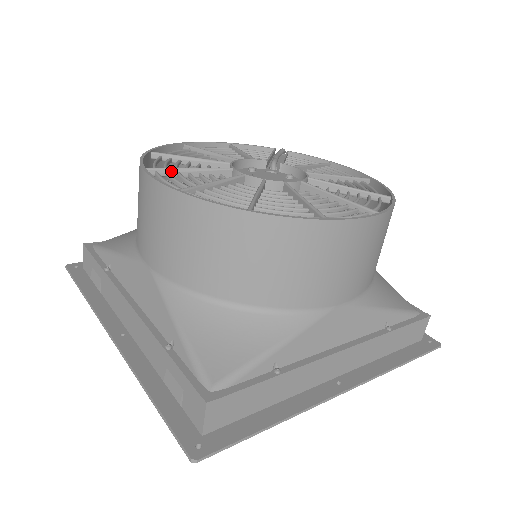
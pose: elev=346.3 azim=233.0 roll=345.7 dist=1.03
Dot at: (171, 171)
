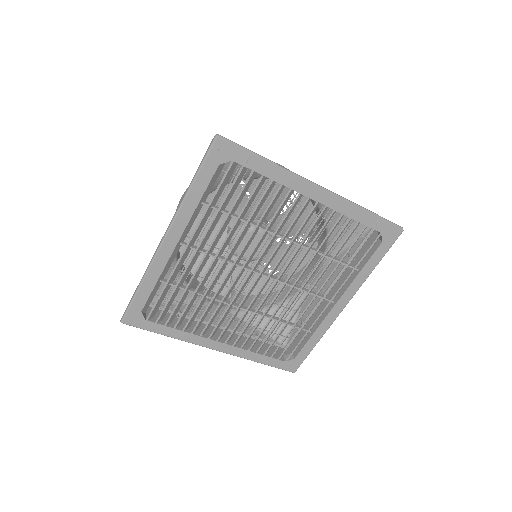
Dot at: occluded
